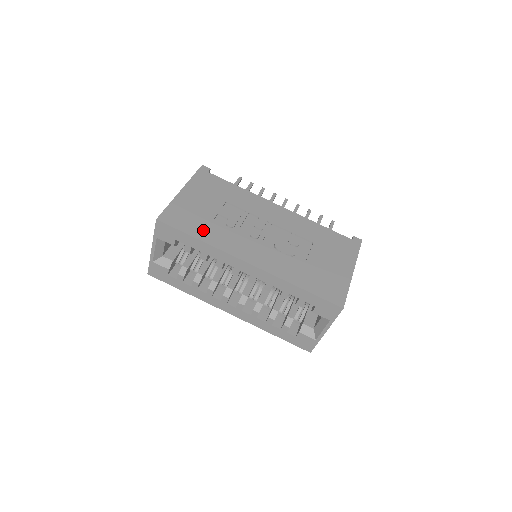
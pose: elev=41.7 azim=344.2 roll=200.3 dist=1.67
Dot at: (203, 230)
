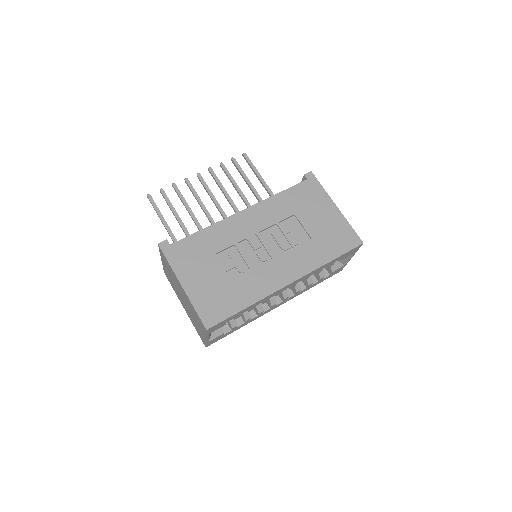
Dot at: (238, 297)
